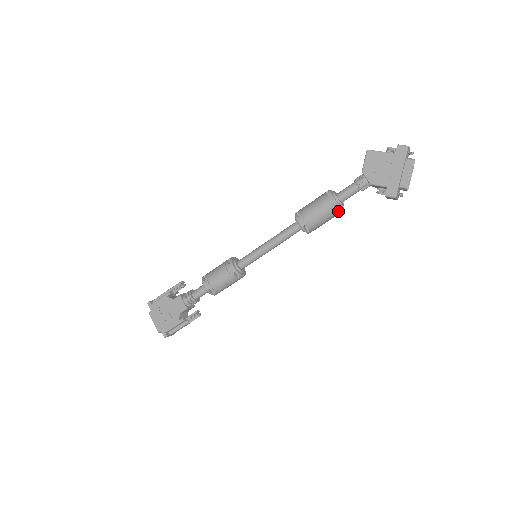
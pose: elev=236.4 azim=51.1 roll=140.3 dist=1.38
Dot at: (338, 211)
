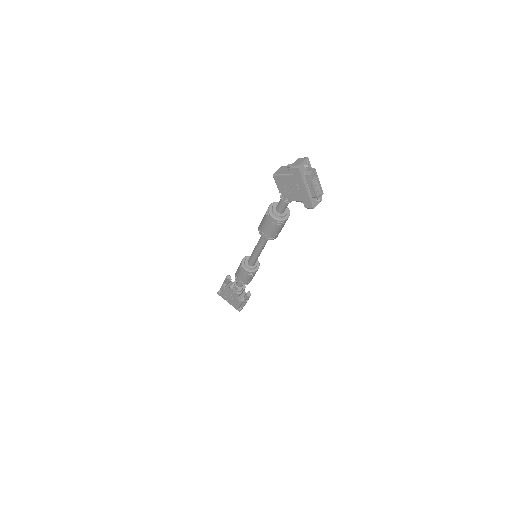
Dot at: (283, 222)
